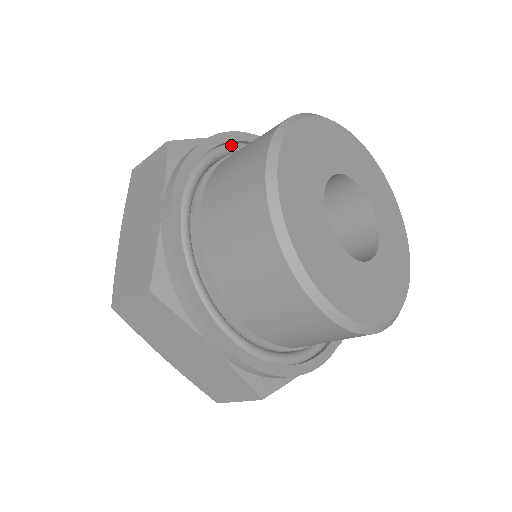
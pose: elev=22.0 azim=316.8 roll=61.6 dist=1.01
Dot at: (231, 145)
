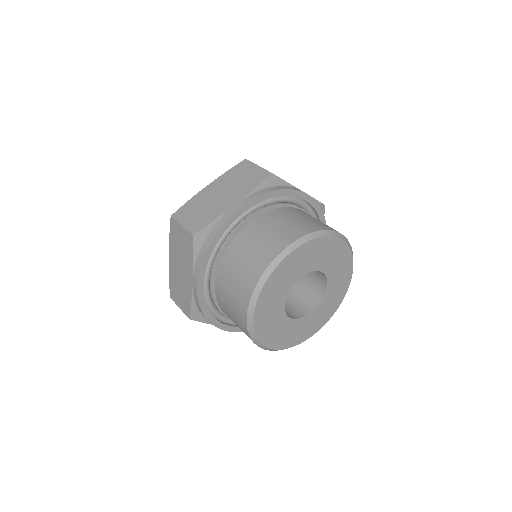
Dot at: (205, 289)
